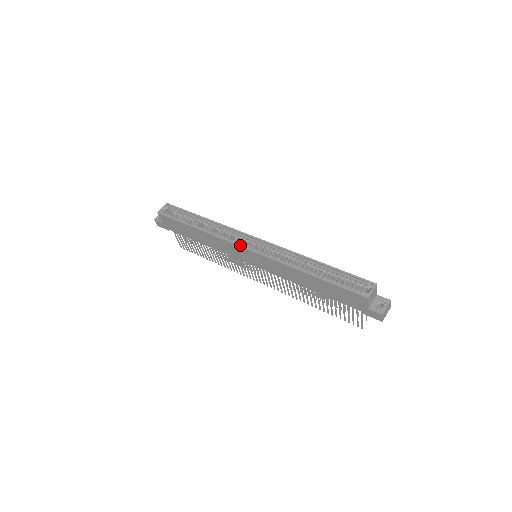
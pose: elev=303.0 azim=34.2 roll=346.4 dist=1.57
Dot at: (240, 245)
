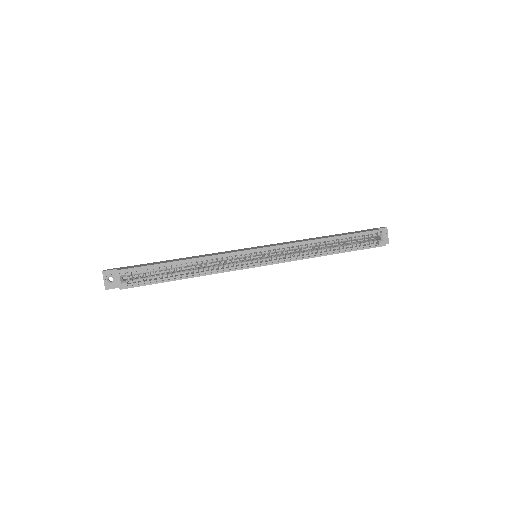
Dot at: (252, 267)
